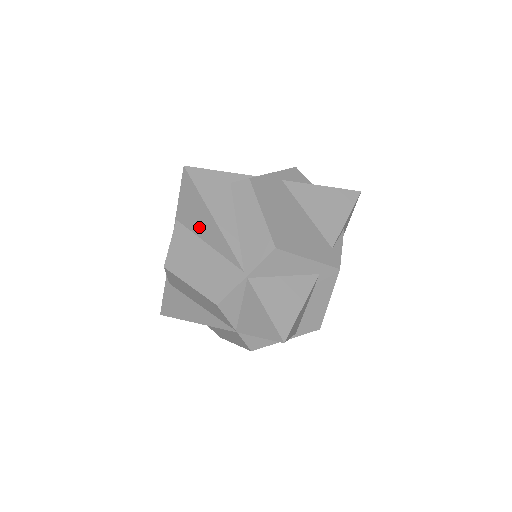
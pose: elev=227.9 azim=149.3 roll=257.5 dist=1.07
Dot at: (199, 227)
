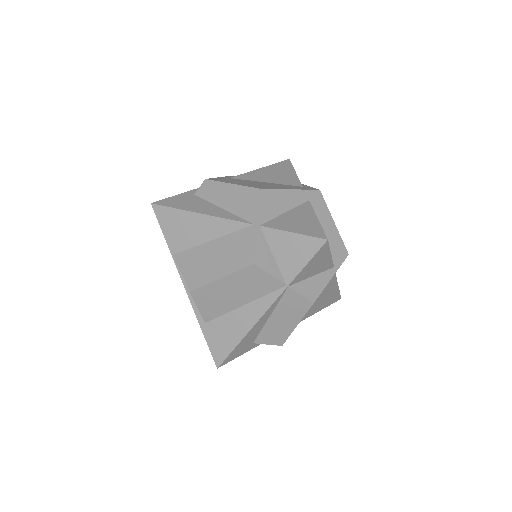
Dot at: (195, 236)
